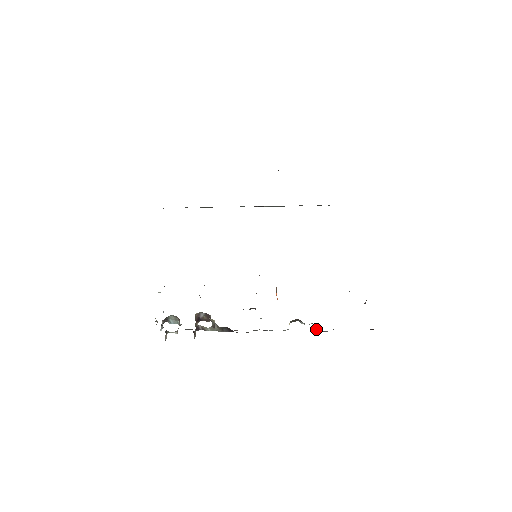
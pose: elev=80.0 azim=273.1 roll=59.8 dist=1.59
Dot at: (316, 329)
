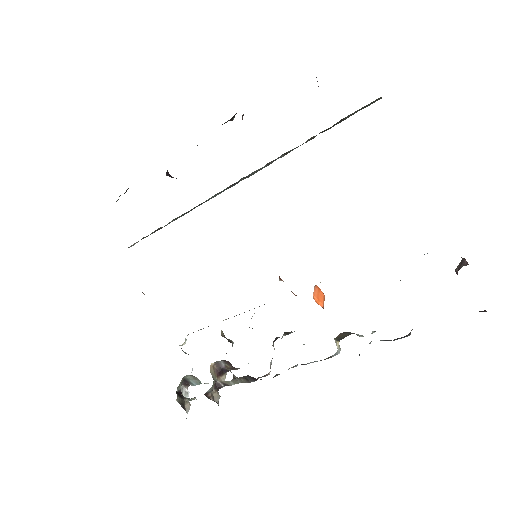
Dot at: (380, 340)
